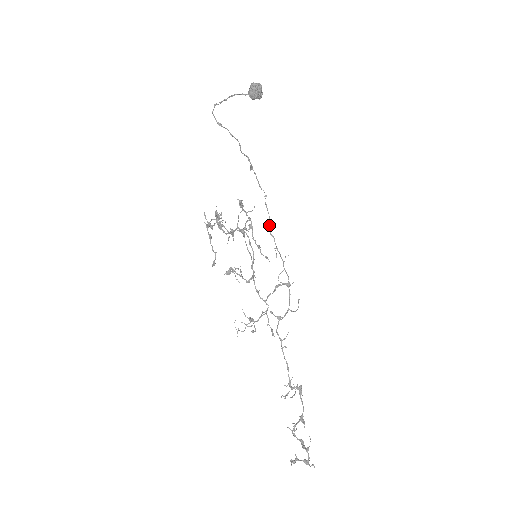
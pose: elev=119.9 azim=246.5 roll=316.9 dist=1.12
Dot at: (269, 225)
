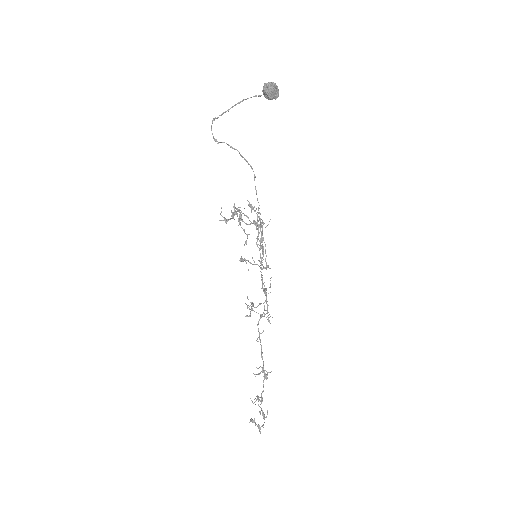
Dot at: (257, 237)
